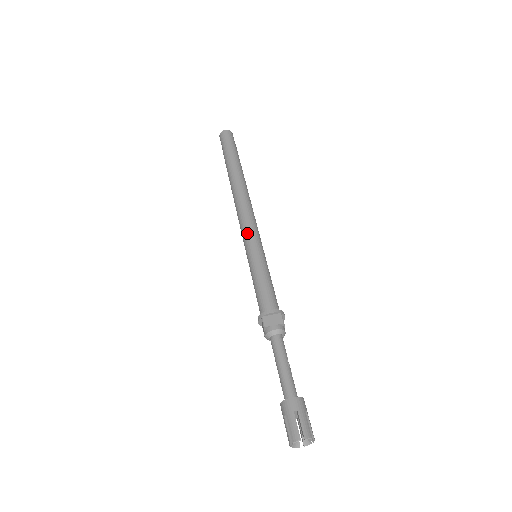
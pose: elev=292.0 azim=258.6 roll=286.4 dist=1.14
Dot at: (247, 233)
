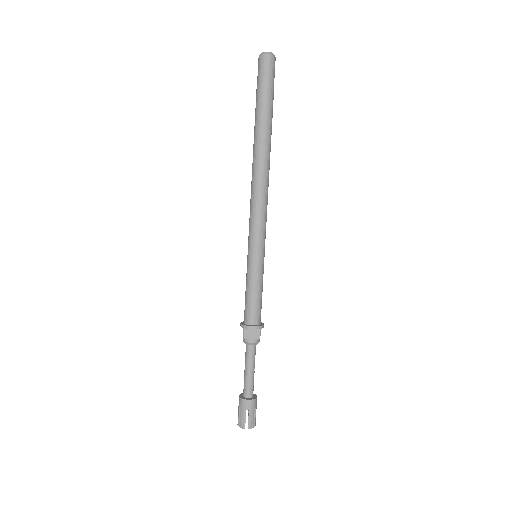
Dot at: (253, 232)
